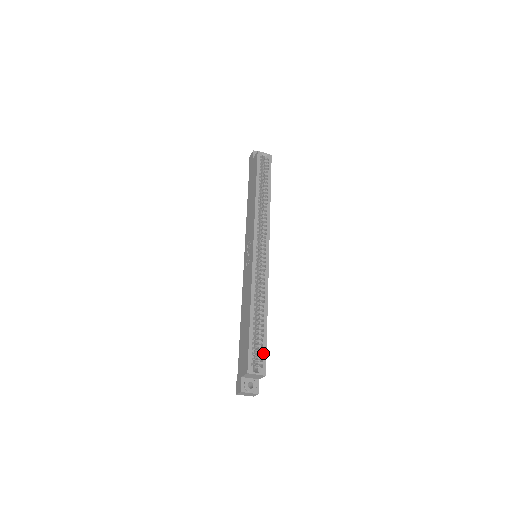
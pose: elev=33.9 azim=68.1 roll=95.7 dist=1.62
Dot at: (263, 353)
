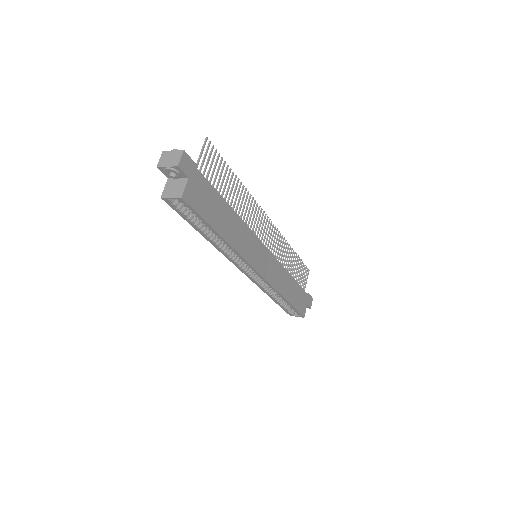
Dot at: (296, 312)
